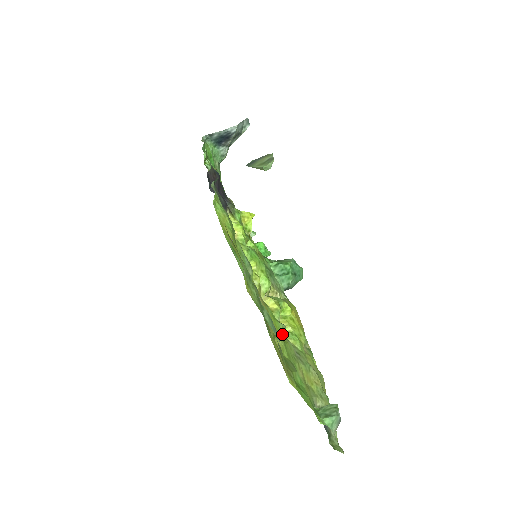
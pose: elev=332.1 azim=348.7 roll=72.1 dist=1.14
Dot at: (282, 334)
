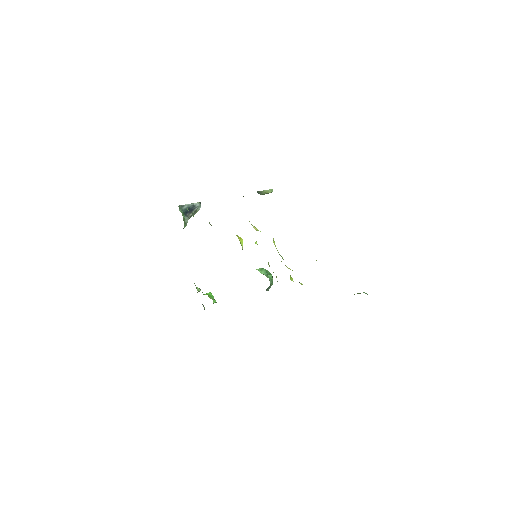
Dot at: occluded
